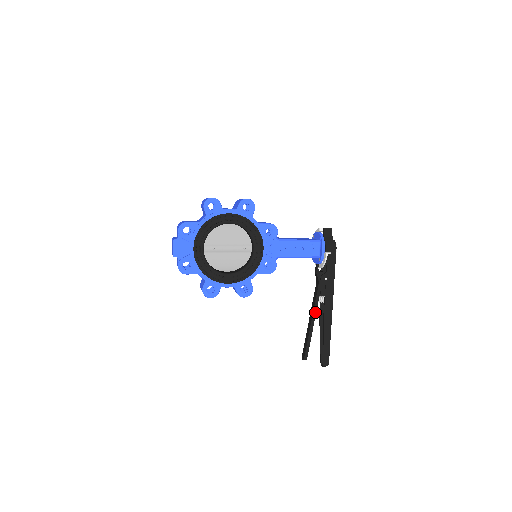
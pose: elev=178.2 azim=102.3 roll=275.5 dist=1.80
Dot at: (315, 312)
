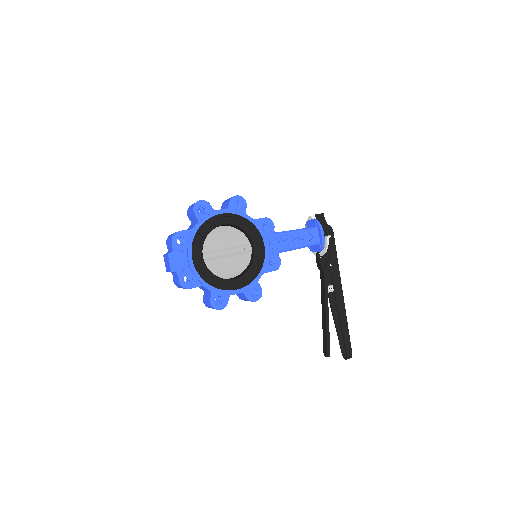
Dot at: (327, 303)
